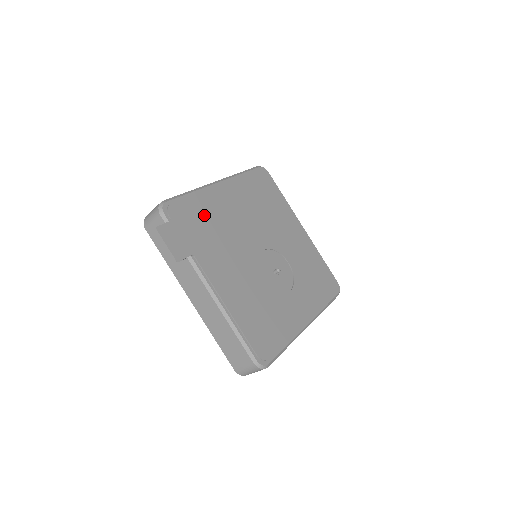
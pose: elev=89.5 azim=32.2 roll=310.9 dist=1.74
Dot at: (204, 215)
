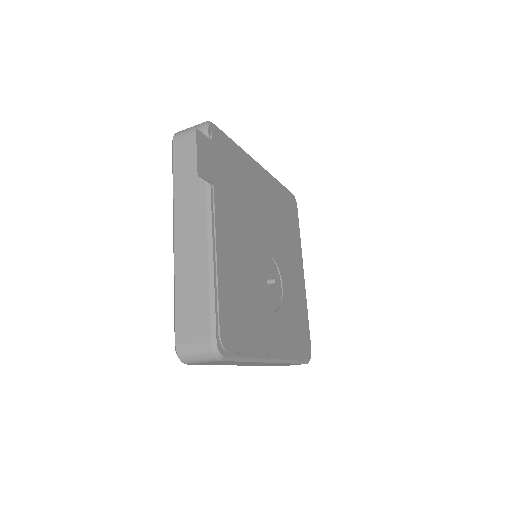
Dot at: (238, 170)
